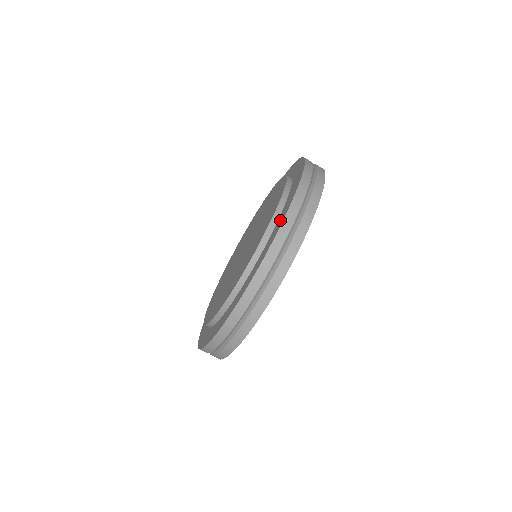
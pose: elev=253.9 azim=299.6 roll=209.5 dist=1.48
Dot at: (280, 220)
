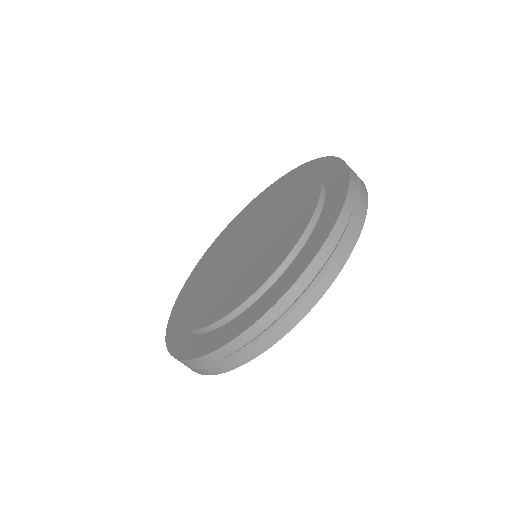
Dot at: (279, 288)
